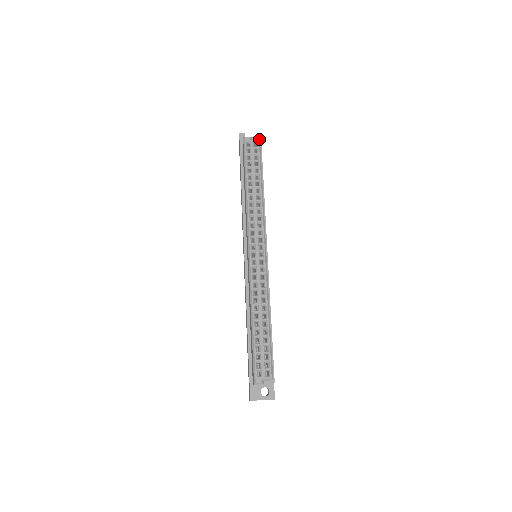
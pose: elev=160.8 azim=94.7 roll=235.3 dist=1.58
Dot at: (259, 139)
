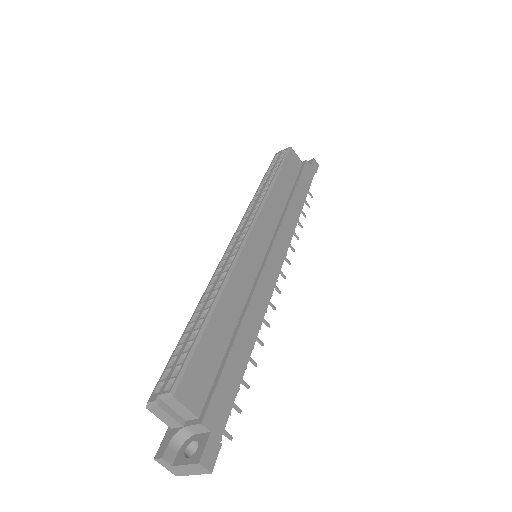
Dot at: (290, 147)
